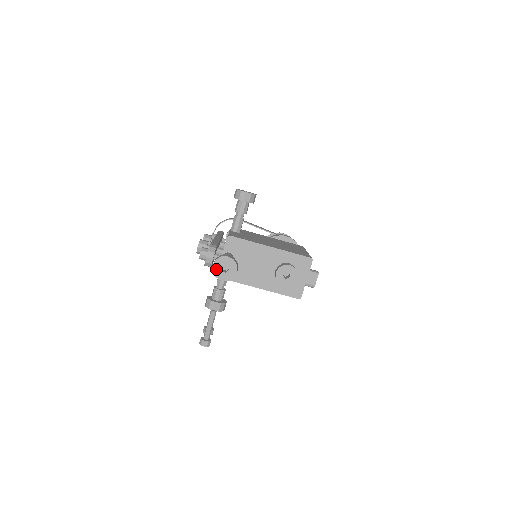
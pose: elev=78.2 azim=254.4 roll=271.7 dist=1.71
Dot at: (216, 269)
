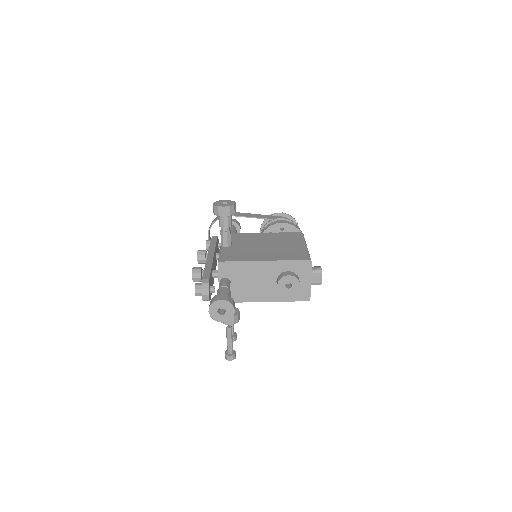
Dot at: (213, 314)
